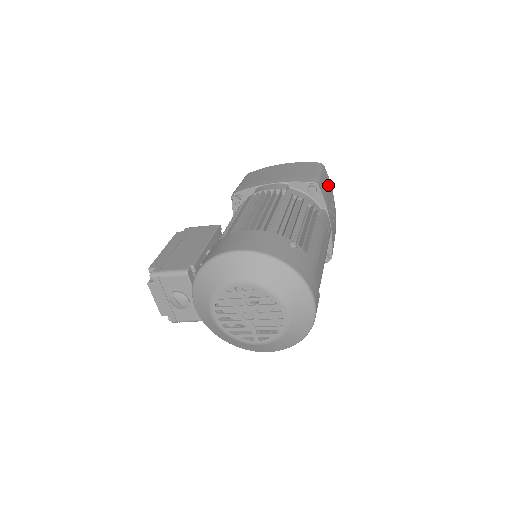
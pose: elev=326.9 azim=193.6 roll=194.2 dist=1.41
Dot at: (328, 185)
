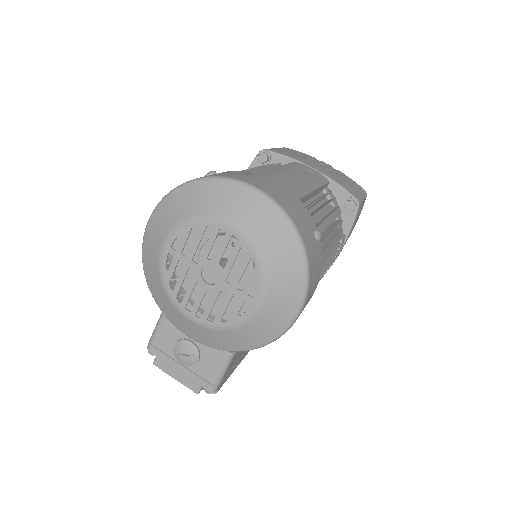
Dot at: occluded
